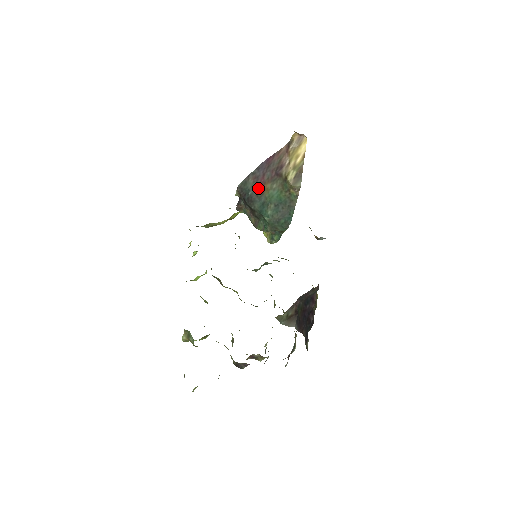
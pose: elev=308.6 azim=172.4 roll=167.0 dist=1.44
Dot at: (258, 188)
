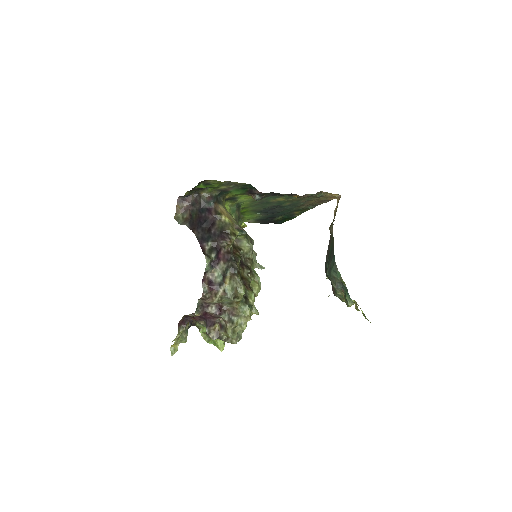
Dot at: occluded
